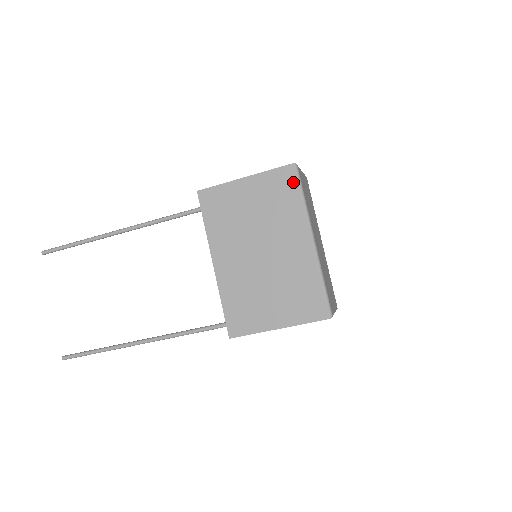
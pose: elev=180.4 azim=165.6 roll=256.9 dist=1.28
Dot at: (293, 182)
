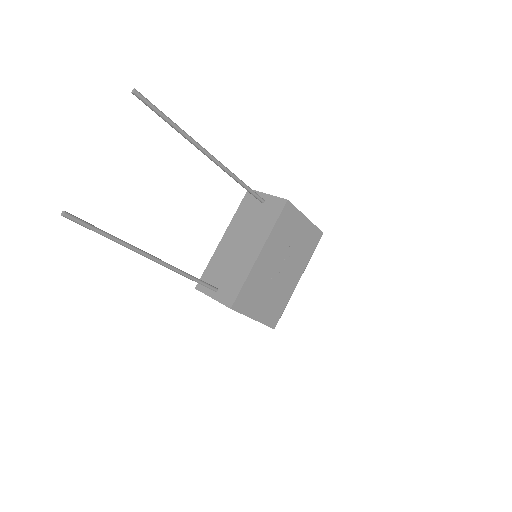
Dot at: (316, 243)
